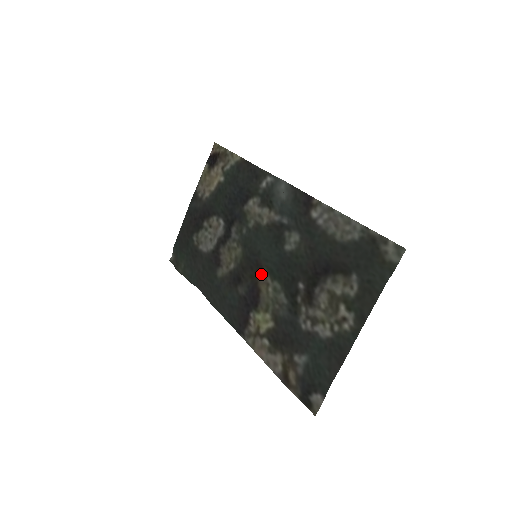
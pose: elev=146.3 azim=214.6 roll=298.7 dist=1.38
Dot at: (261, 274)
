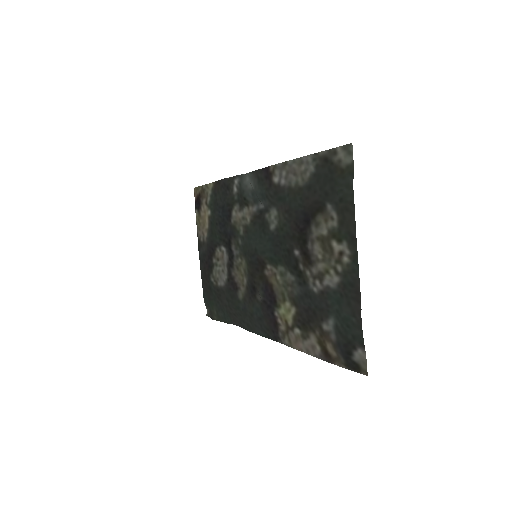
Dot at: (266, 269)
